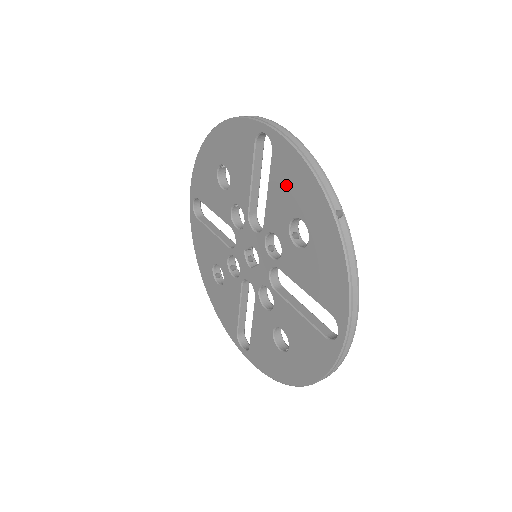
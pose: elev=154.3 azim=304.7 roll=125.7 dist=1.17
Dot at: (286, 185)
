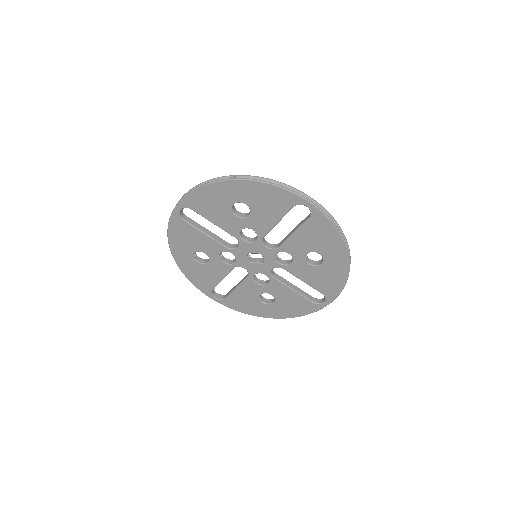
Dot at: (315, 237)
